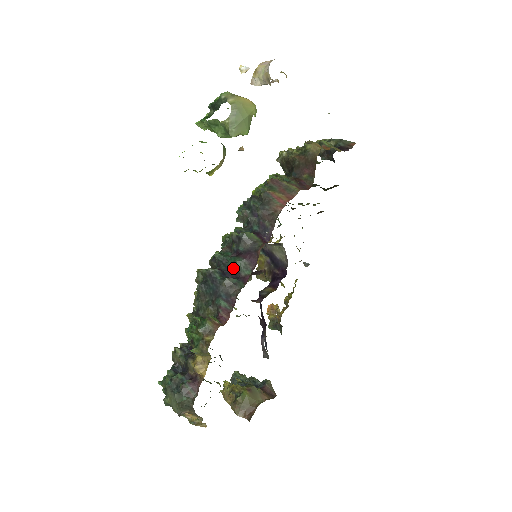
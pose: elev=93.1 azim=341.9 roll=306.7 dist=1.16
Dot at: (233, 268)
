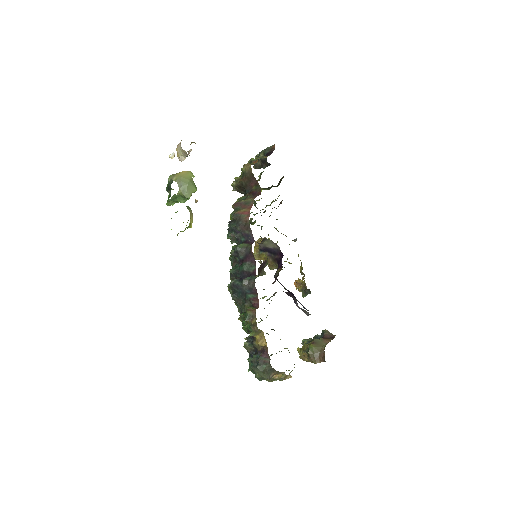
Dot at: (244, 272)
